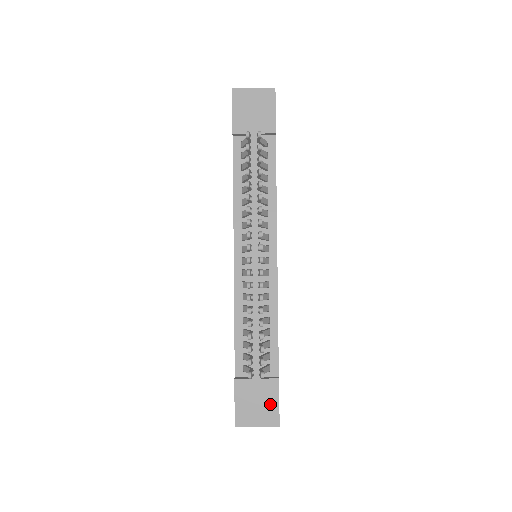
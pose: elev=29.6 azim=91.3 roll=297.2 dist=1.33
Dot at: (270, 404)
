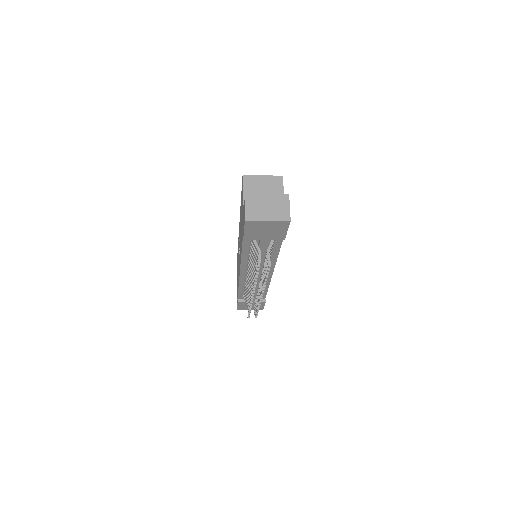
Dot at: occluded
